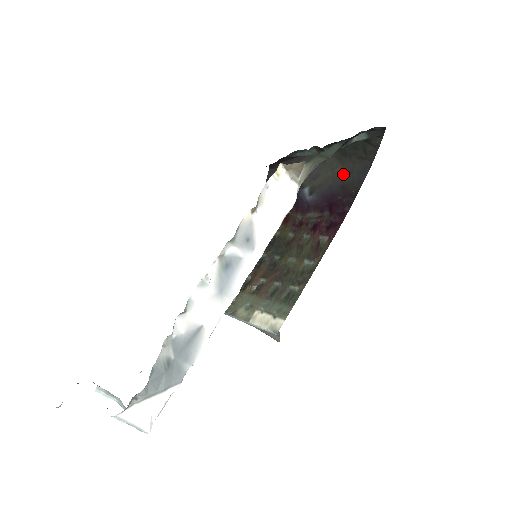
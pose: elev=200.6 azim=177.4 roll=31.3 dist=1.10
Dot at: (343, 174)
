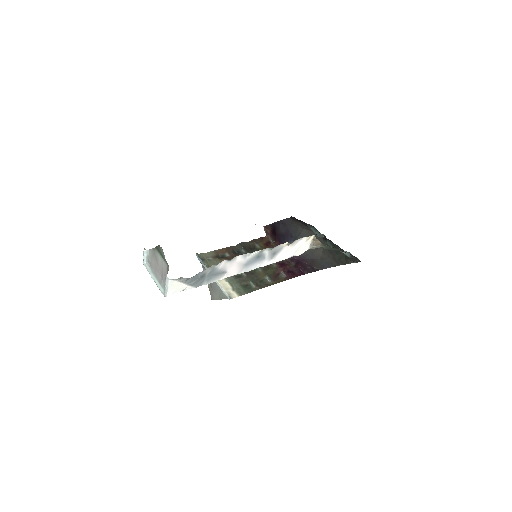
Dot at: (319, 256)
